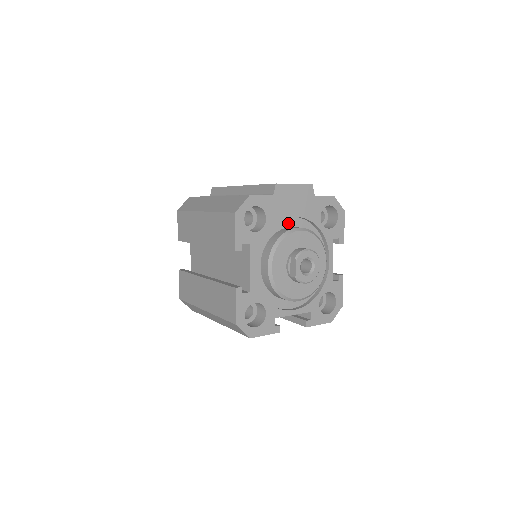
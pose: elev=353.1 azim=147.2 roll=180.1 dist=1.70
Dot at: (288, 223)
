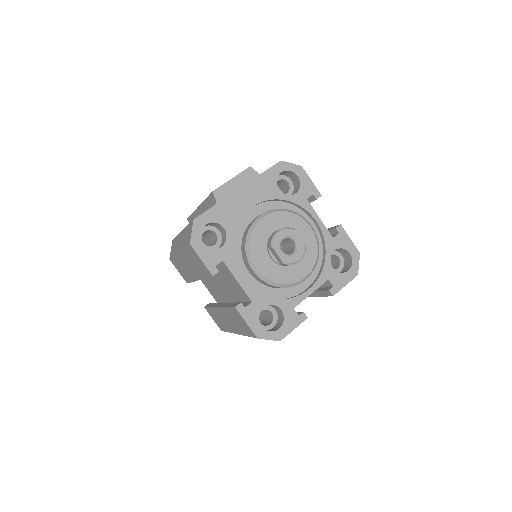
Dot at: (251, 216)
